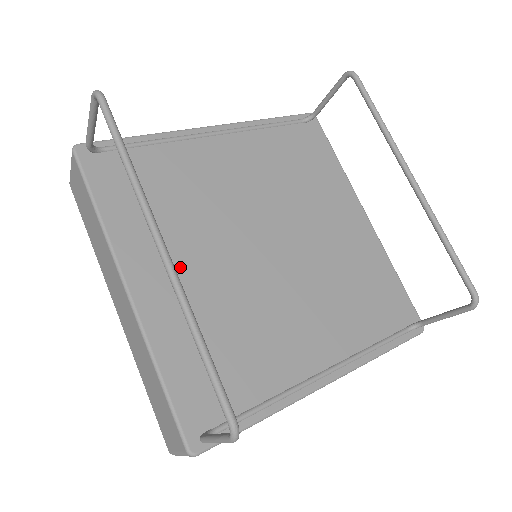
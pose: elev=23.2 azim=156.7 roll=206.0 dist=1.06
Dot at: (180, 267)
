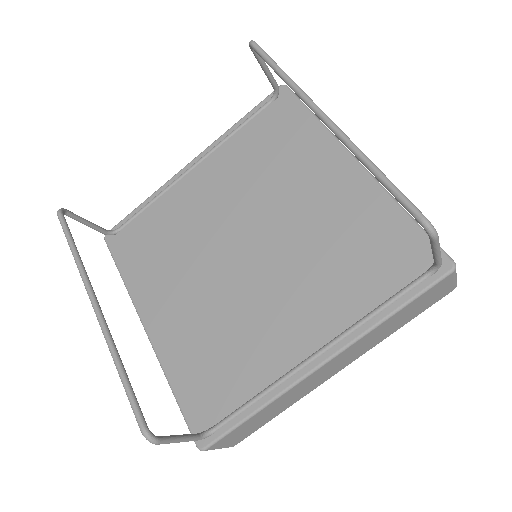
Dot at: (177, 297)
